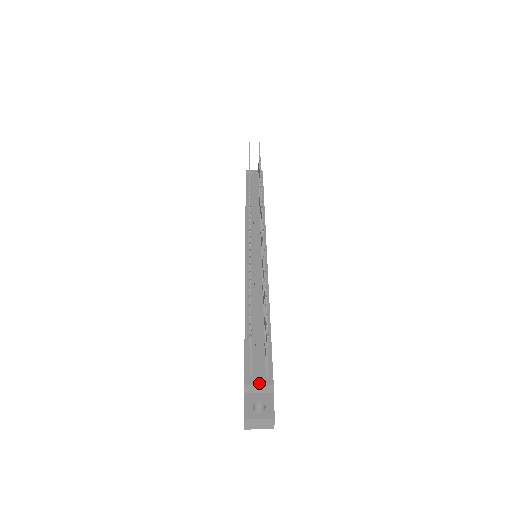
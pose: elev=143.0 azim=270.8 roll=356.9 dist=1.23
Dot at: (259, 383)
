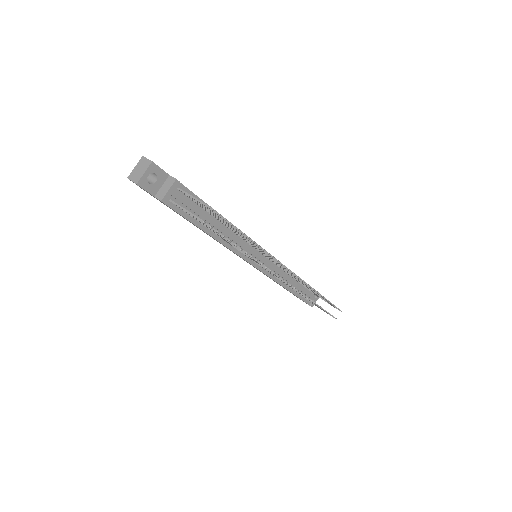
Dot at: occluded
